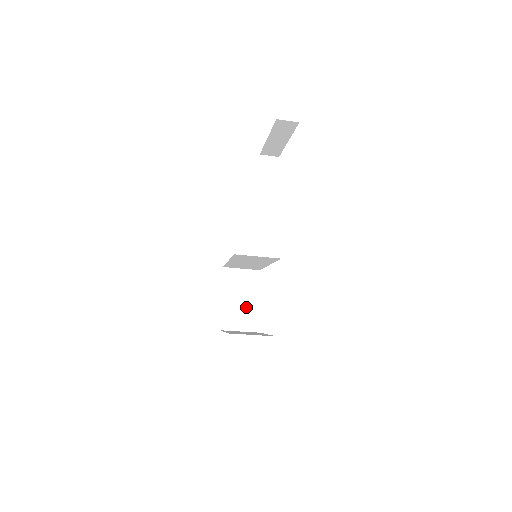
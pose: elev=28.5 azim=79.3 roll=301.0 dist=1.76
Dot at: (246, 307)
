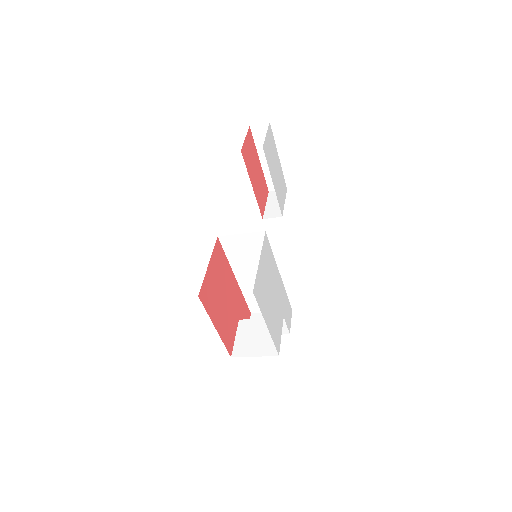
Dot at: (263, 332)
